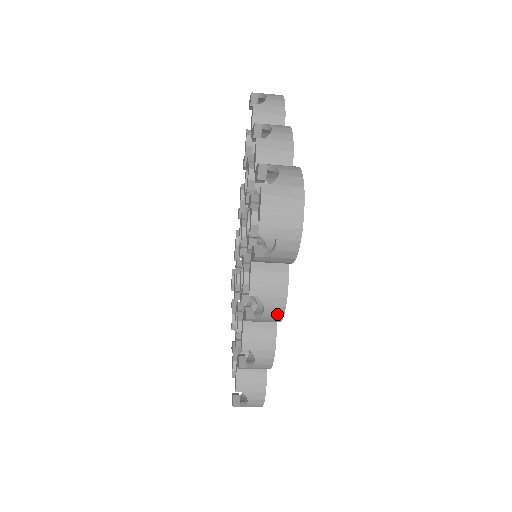
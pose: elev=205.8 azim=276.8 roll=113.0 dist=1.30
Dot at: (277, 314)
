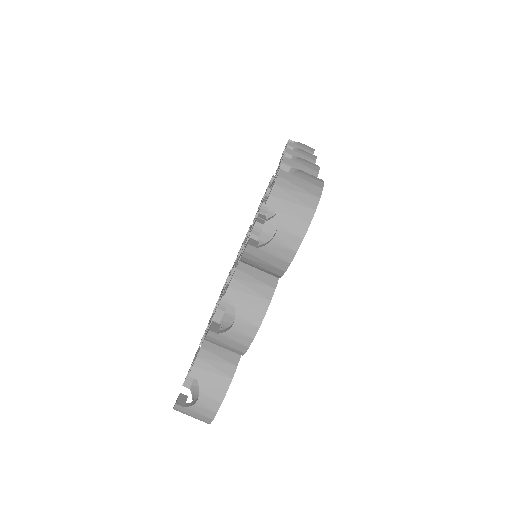
Dot at: (311, 155)
